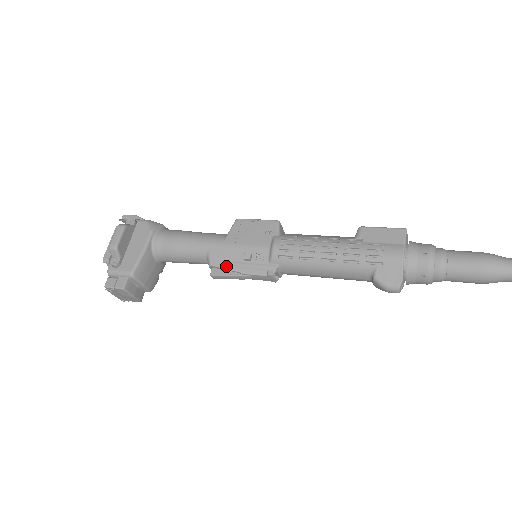
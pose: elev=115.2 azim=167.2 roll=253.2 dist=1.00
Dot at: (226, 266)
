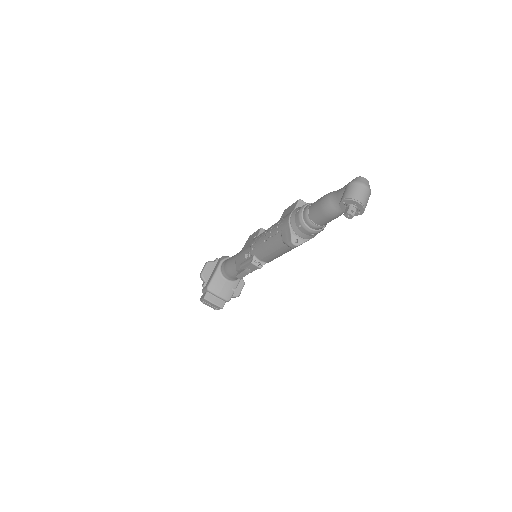
Dot at: (240, 267)
